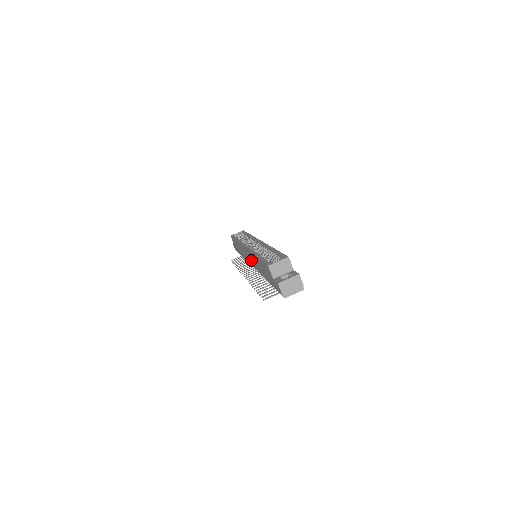
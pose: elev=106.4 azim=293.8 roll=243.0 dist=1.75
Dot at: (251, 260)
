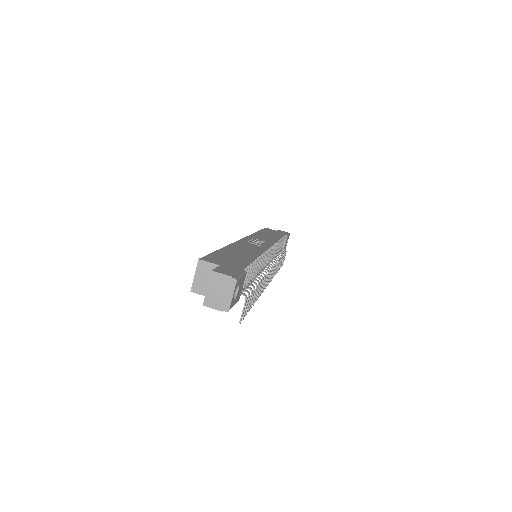
Dot at: occluded
